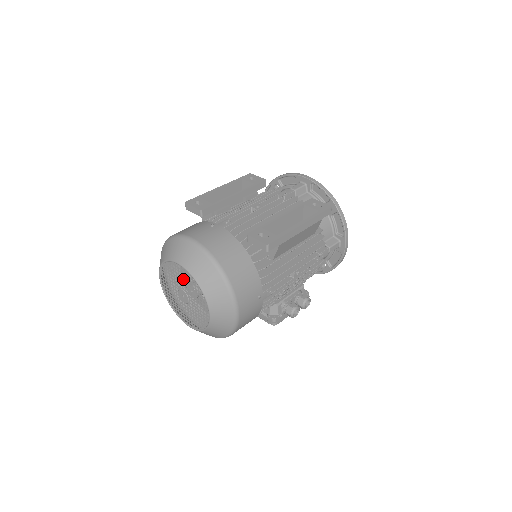
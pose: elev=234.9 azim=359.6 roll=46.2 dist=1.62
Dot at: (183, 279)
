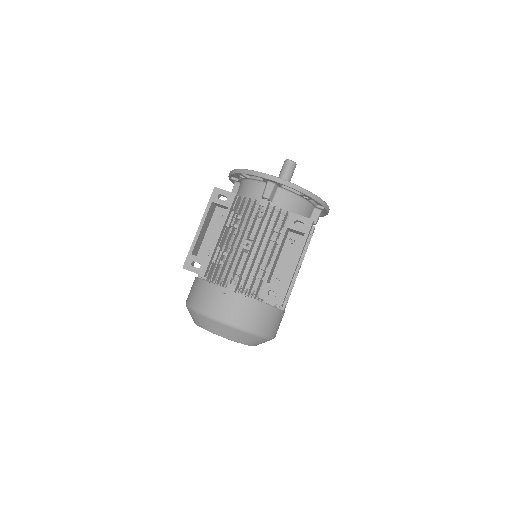
Dot at: occluded
